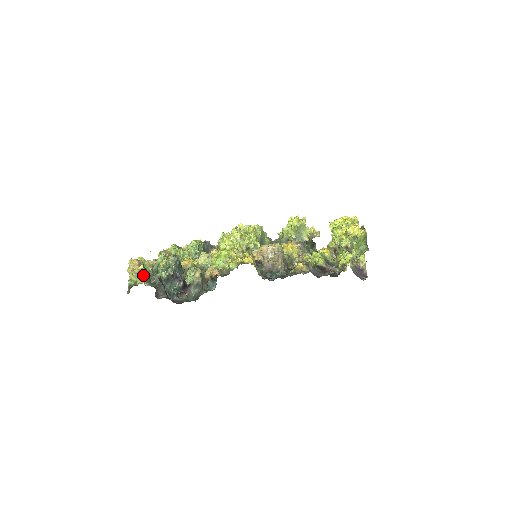
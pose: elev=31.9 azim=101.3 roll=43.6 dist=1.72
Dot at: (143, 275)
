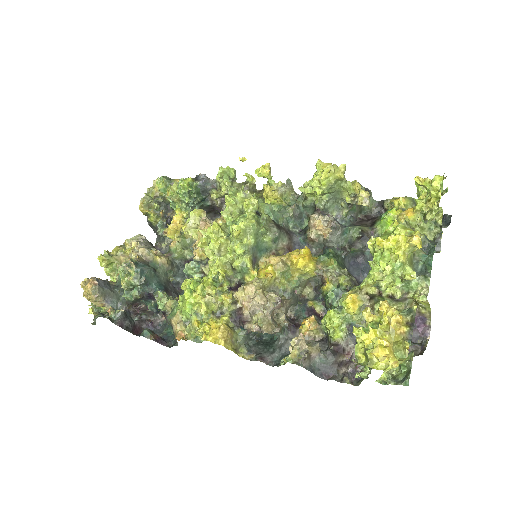
Dot at: (104, 301)
